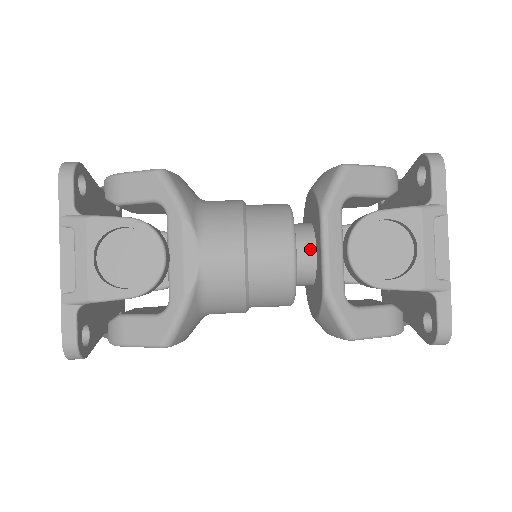
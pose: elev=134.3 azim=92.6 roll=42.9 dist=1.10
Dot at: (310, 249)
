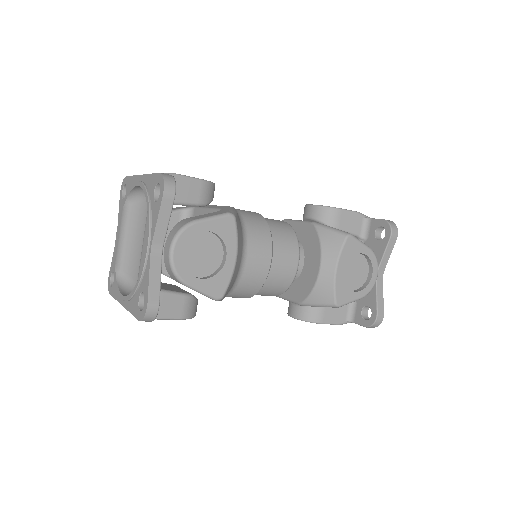
Dot at: occluded
